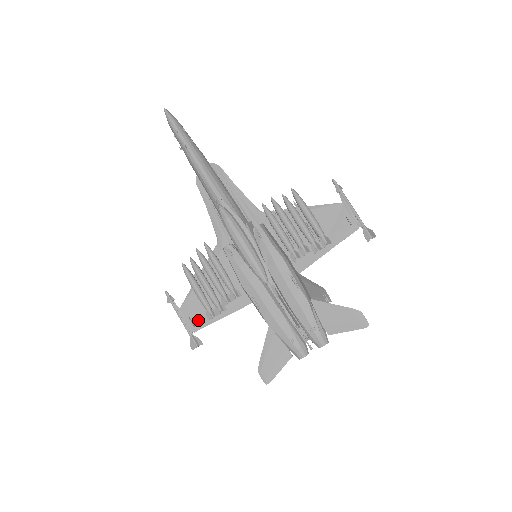
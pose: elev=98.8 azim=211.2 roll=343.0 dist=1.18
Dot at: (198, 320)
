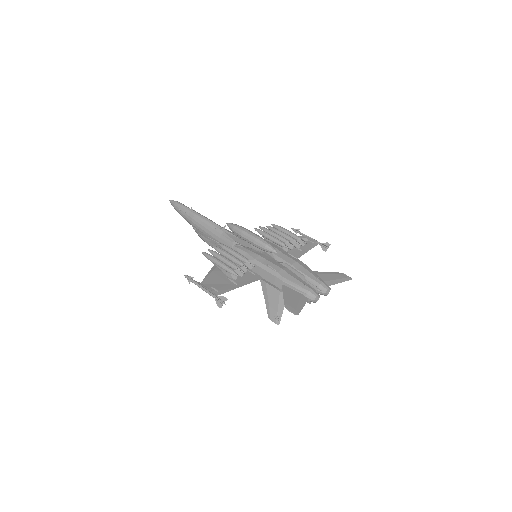
Dot at: (220, 288)
